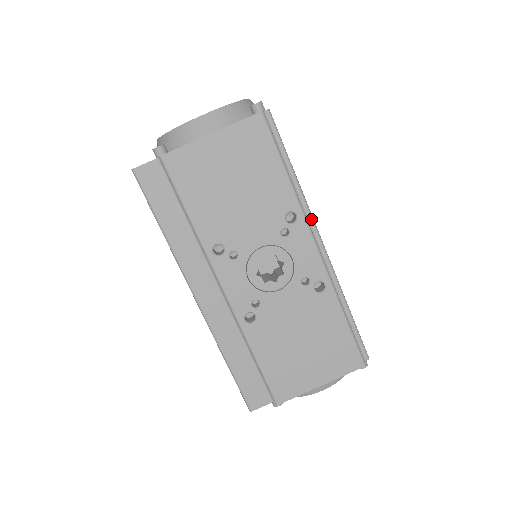
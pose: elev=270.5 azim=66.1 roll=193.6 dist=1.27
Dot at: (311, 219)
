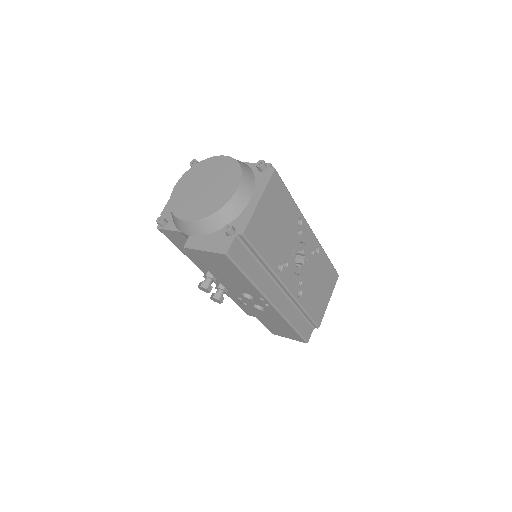
Dot at: occluded
